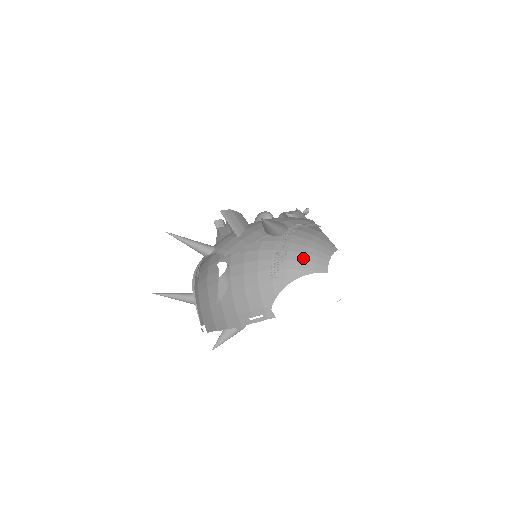
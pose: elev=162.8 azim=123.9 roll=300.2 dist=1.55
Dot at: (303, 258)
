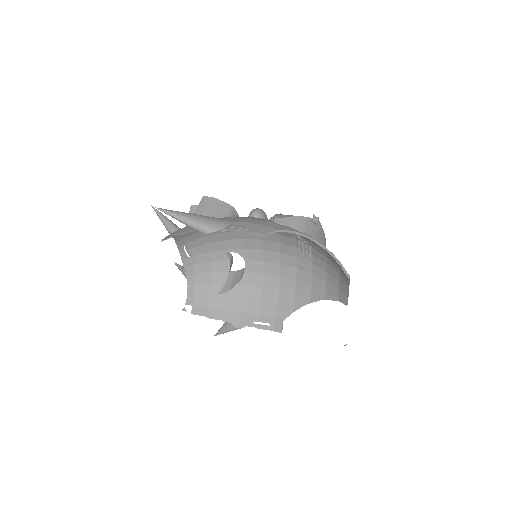
Dot at: (328, 278)
